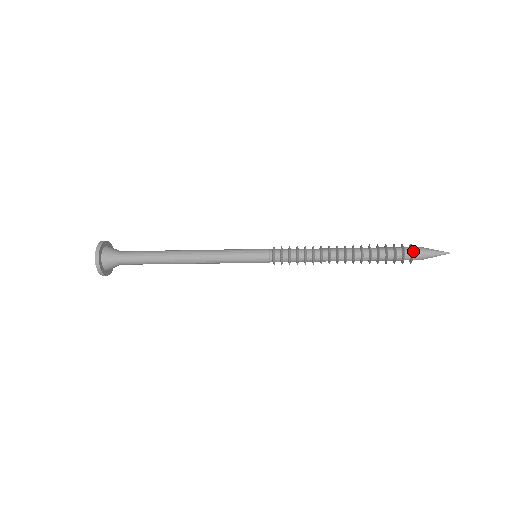
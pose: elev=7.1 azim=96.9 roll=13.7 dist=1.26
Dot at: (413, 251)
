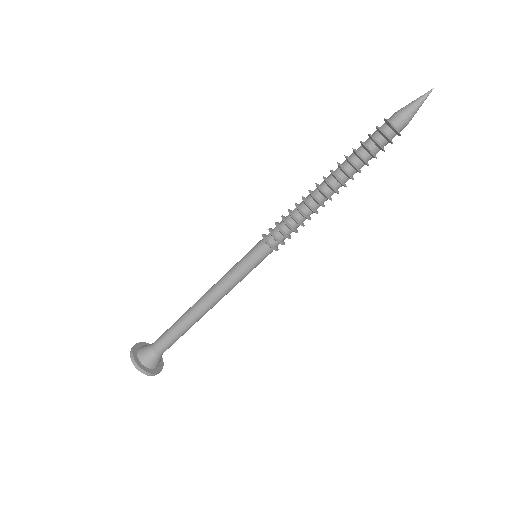
Dot at: (387, 120)
